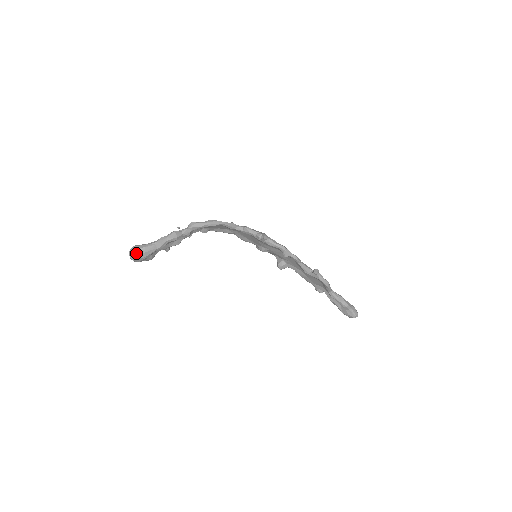
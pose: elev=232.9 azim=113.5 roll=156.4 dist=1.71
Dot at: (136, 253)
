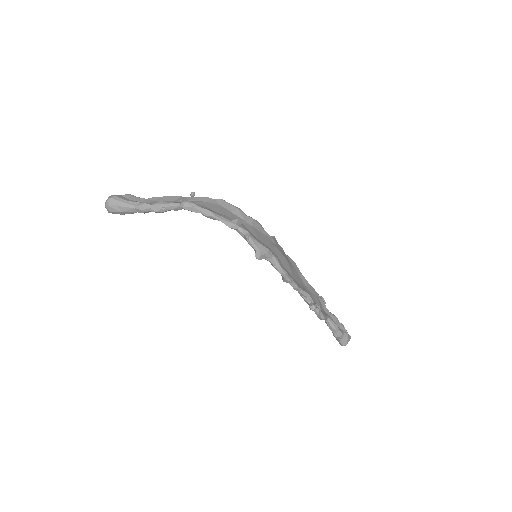
Dot at: (111, 209)
